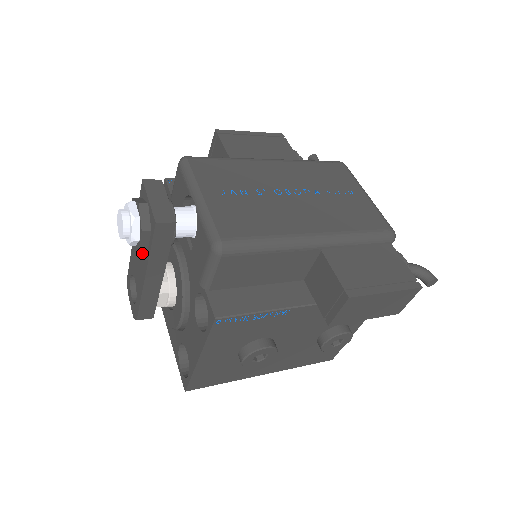
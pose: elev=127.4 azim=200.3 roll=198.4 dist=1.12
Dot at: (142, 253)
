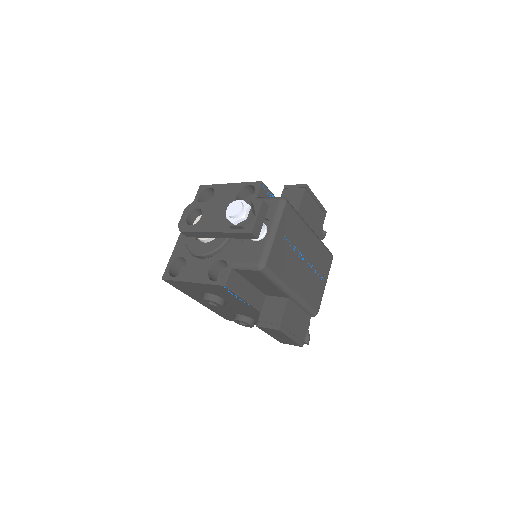
Dot at: (224, 221)
